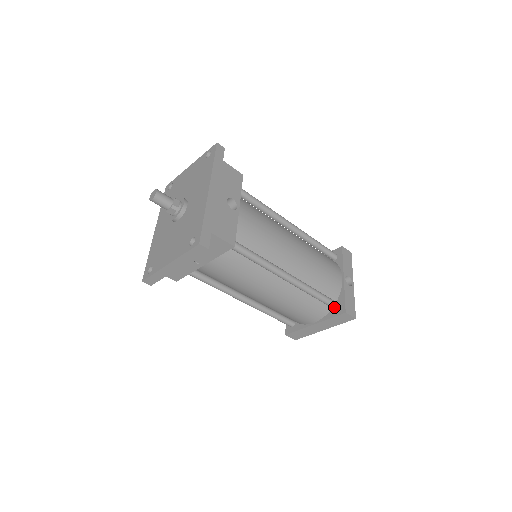
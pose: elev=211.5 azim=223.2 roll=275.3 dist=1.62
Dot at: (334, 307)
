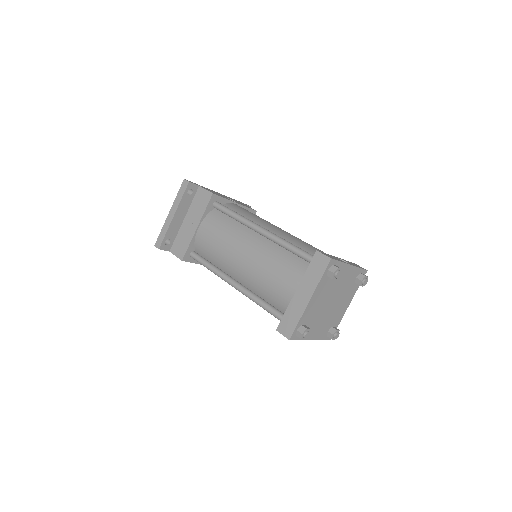
Dot at: (311, 258)
